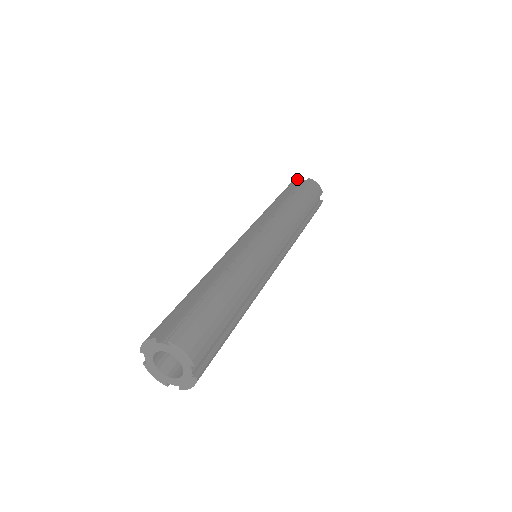
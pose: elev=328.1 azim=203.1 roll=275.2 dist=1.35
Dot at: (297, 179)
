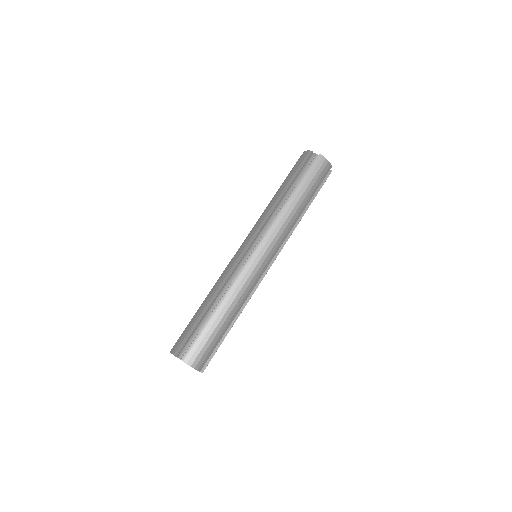
Dot at: (309, 154)
